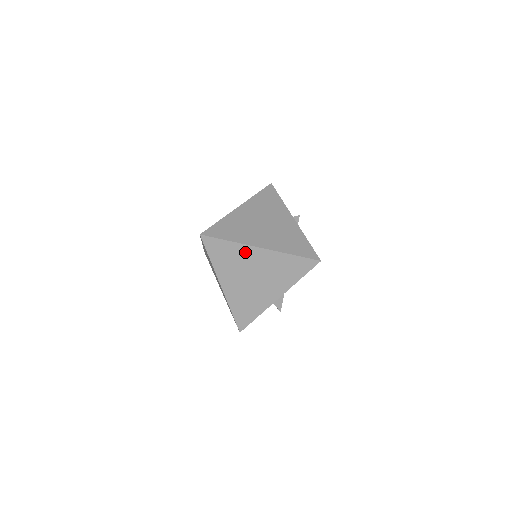
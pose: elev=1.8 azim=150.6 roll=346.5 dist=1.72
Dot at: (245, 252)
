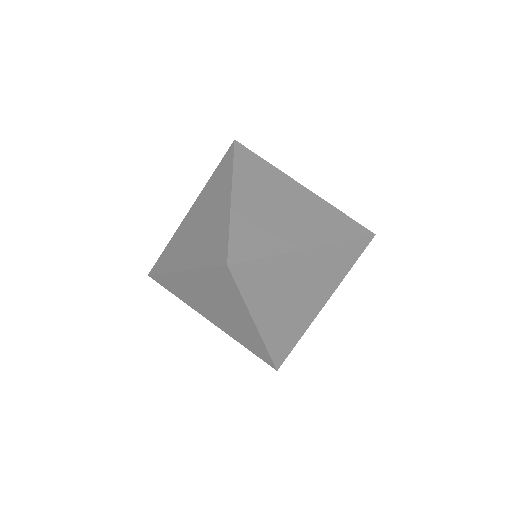
Dot at: (290, 263)
